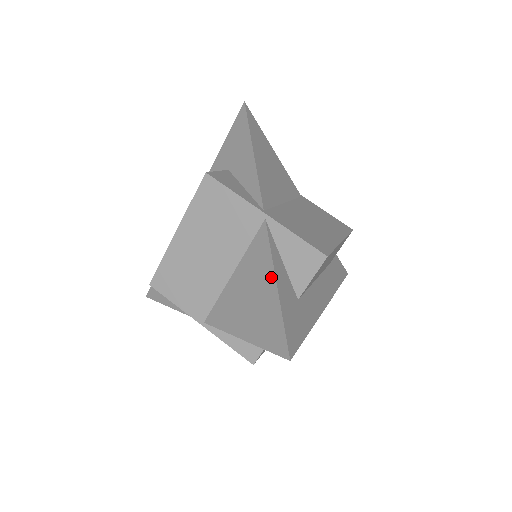
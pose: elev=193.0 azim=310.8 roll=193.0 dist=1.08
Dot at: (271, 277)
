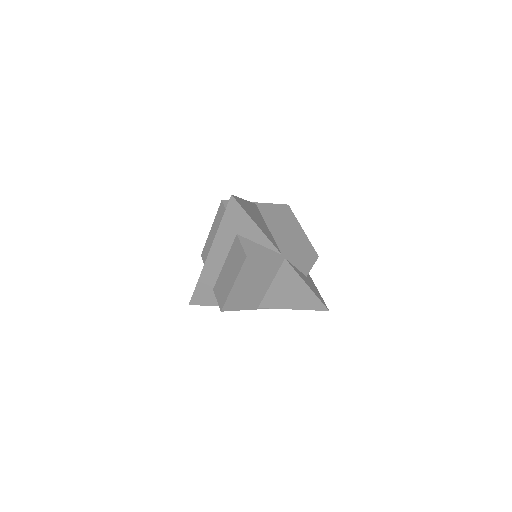
Dot at: (302, 283)
